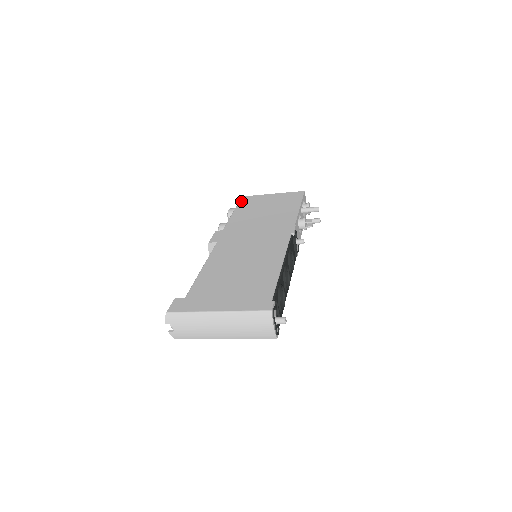
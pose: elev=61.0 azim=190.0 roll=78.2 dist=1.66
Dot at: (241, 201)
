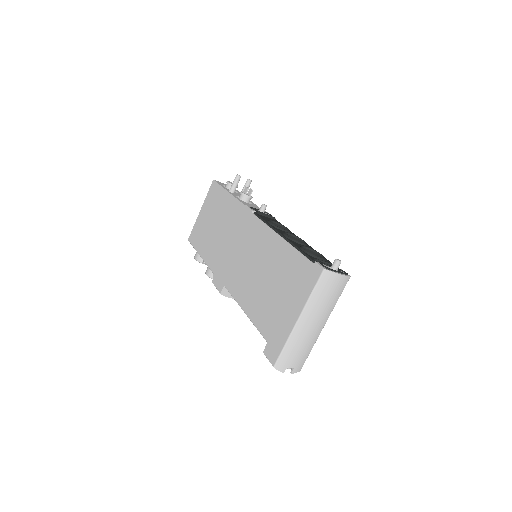
Dot at: (192, 243)
